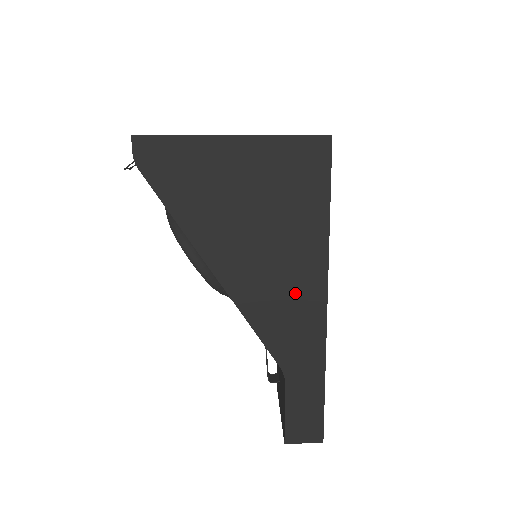
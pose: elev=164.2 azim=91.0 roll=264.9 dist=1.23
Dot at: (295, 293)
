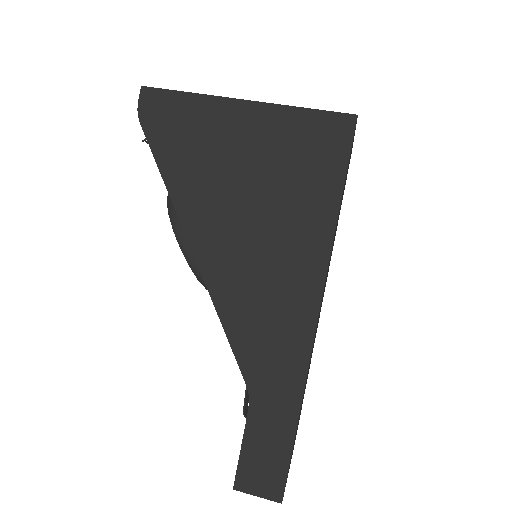
Dot at: (281, 295)
